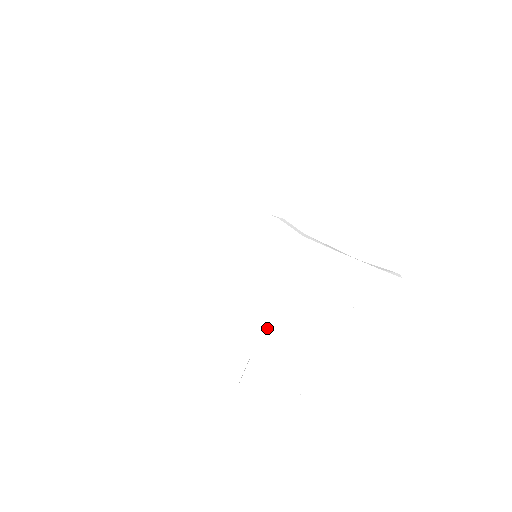
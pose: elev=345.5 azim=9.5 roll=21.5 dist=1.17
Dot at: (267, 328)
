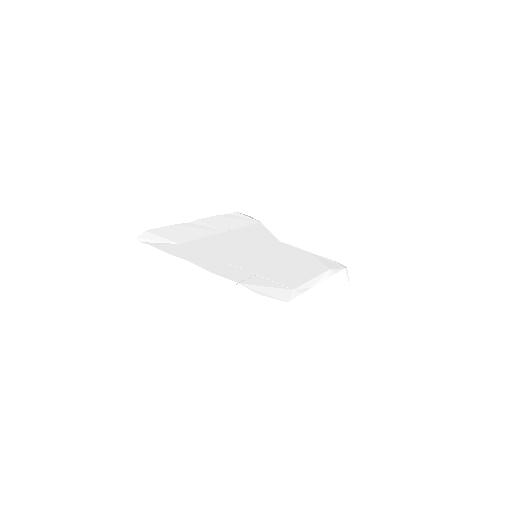
Dot at: (276, 269)
